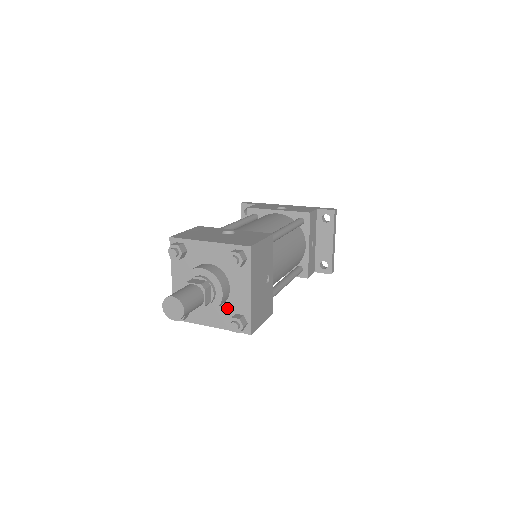
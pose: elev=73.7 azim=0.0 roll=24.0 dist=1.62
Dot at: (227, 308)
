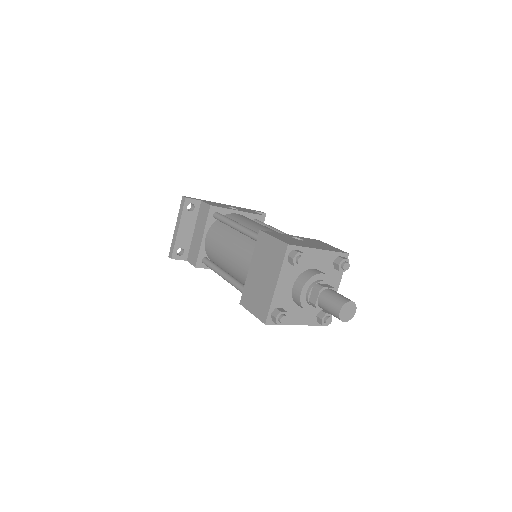
Dot at: occluded
